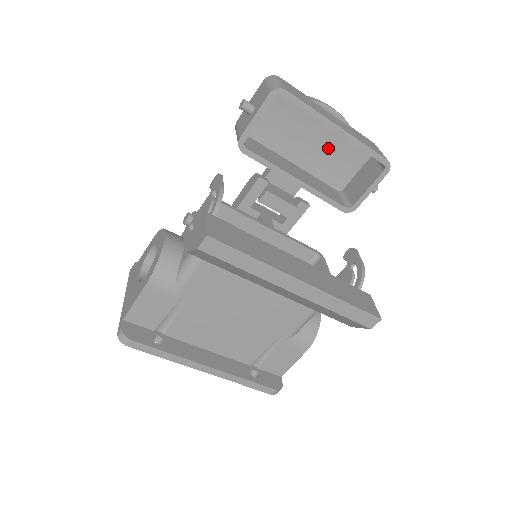
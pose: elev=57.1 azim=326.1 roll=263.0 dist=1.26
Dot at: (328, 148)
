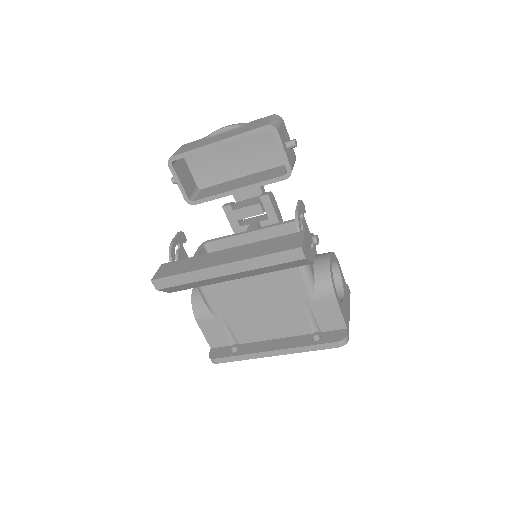
Dot at: (250, 148)
